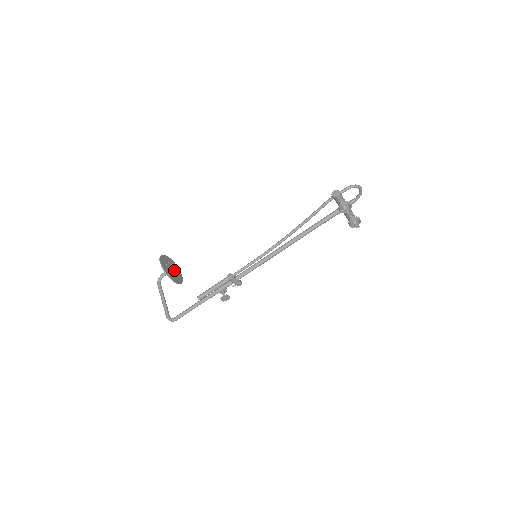
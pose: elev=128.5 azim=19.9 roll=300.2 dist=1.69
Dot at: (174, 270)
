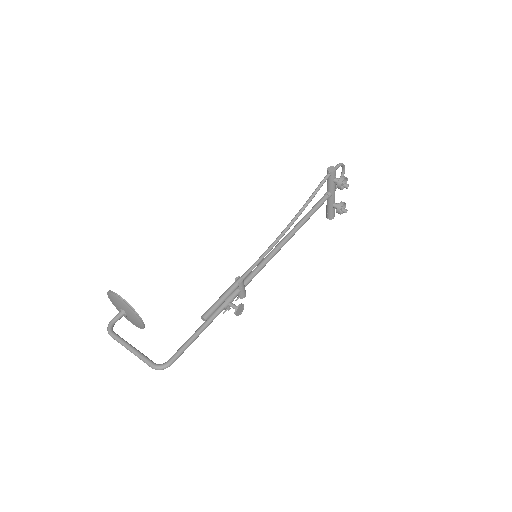
Dot at: occluded
